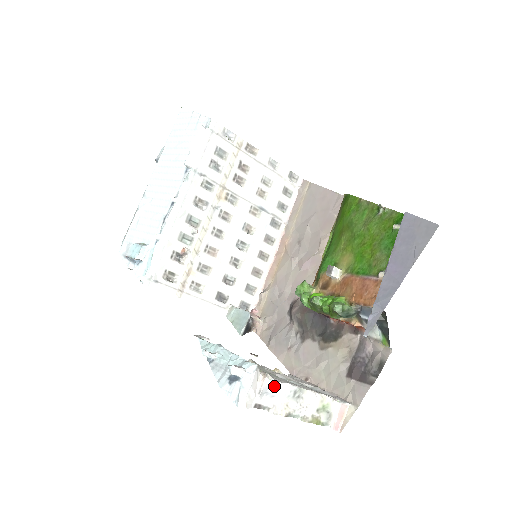
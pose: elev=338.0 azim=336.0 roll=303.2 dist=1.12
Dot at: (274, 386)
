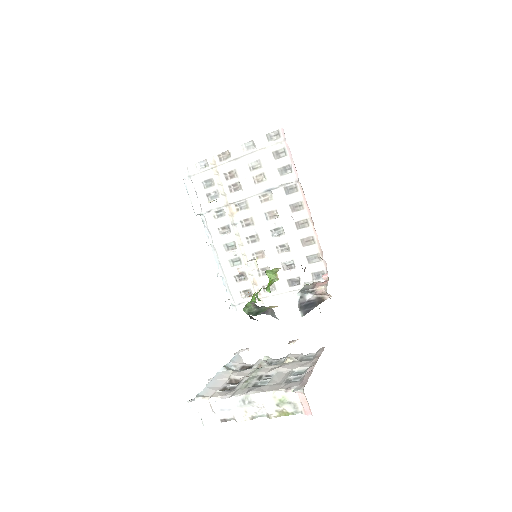
Dot at: (224, 403)
